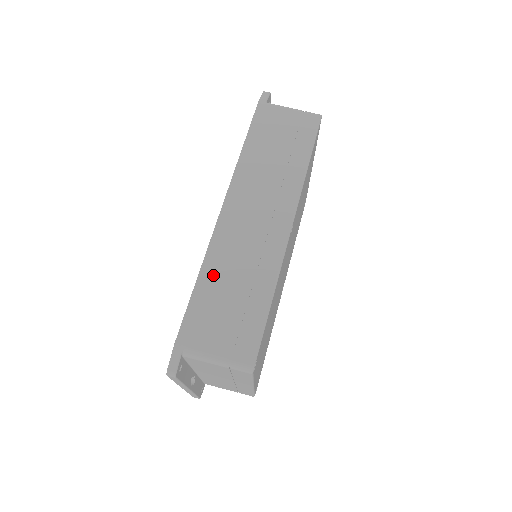
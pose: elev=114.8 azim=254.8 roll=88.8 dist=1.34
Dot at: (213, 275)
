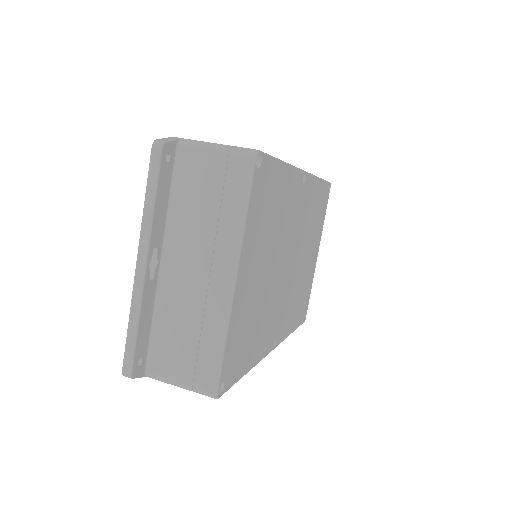
Dot at: occluded
